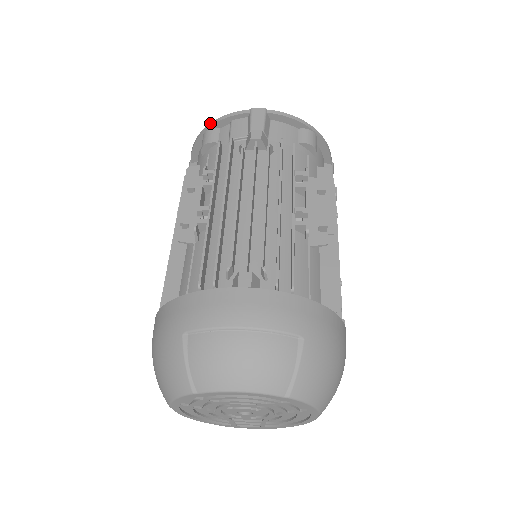
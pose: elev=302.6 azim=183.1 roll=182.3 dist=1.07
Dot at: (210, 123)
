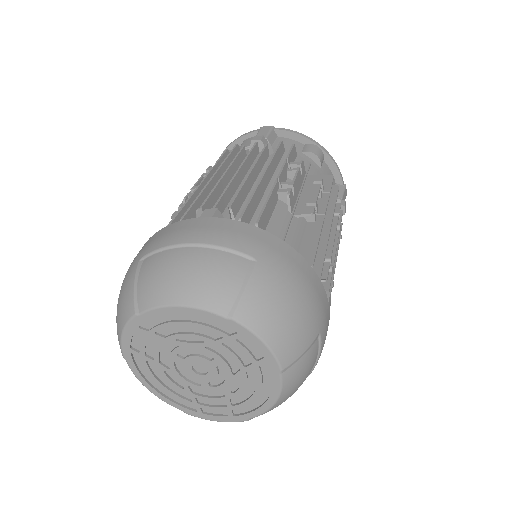
Dot at: (227, 147)
